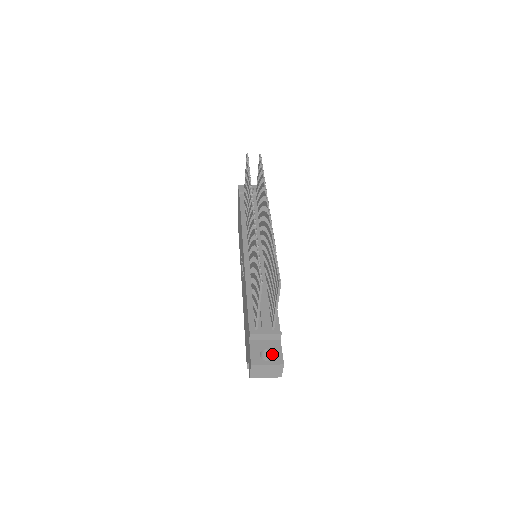
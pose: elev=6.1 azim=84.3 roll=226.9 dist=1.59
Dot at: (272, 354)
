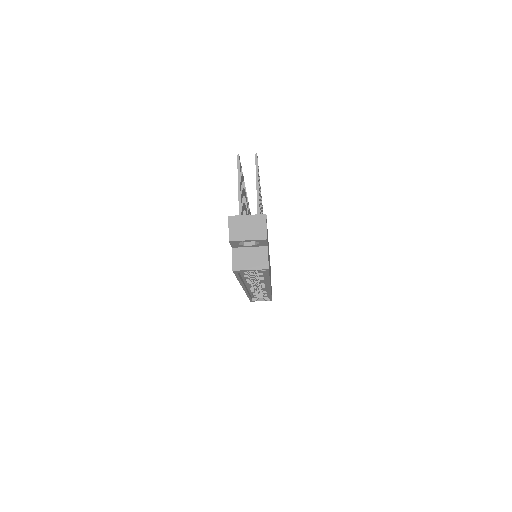
Dot at: occluded
